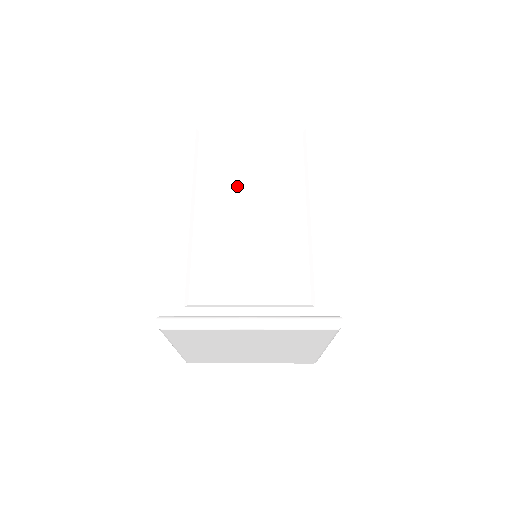
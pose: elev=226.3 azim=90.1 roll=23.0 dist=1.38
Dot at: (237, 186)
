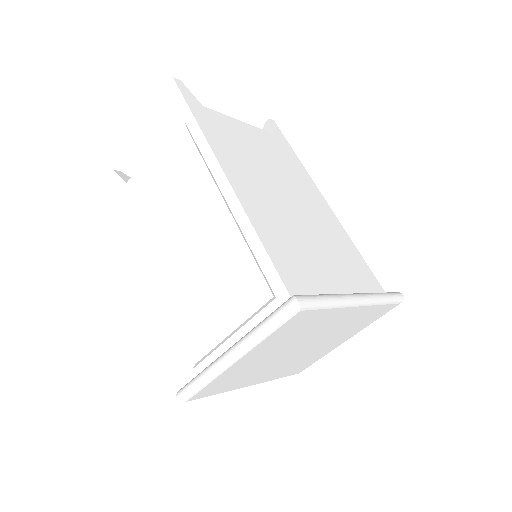
Dot at: (172, 227)
